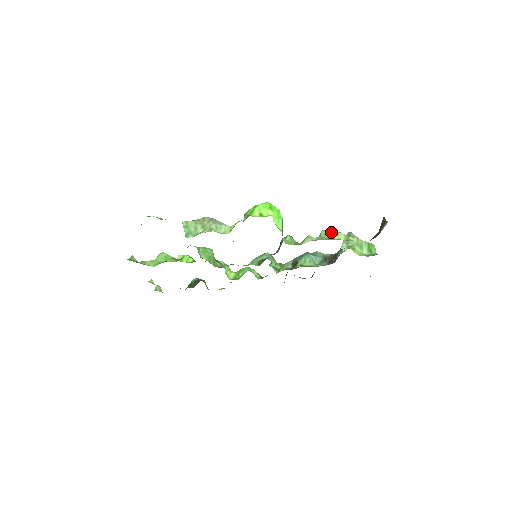
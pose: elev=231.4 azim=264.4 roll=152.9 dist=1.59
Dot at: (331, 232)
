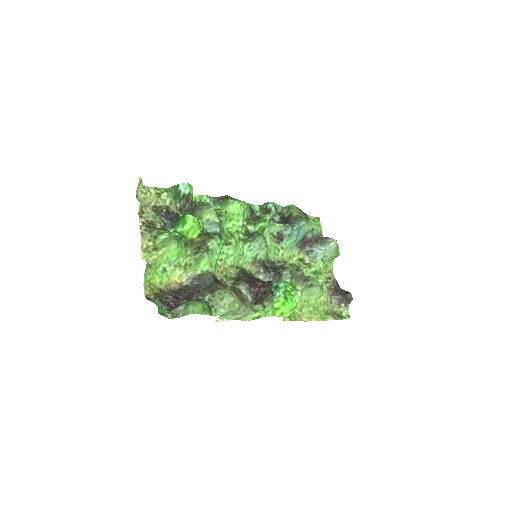
Dot at: (316, 292)
